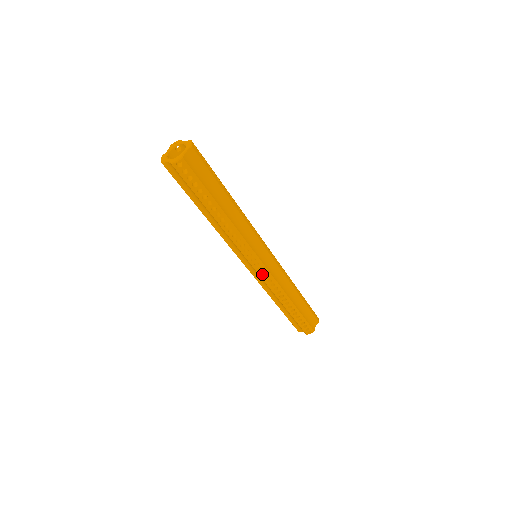
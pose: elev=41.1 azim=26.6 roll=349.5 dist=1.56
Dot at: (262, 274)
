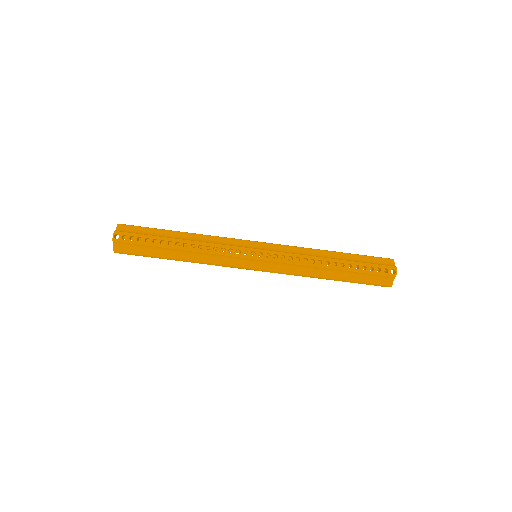
Dot at: (269, 258)
